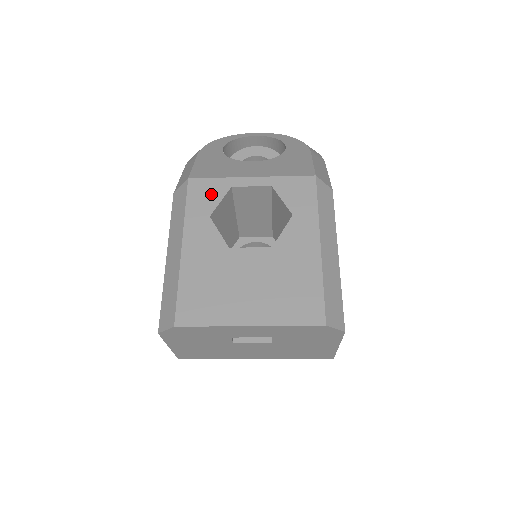
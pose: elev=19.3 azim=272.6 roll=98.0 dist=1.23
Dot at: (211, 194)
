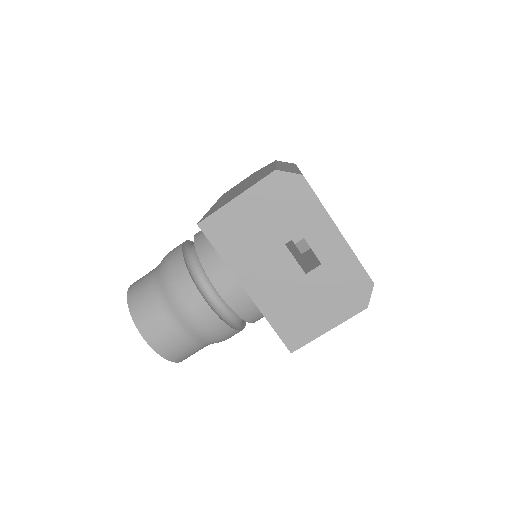
Dot at: occluded
